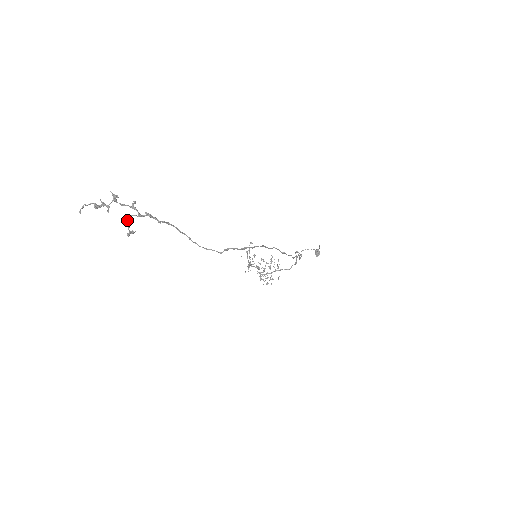
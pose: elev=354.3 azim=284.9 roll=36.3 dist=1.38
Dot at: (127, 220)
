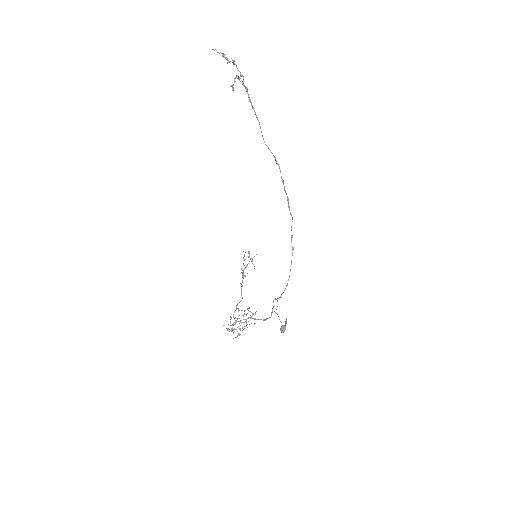
Dot at: (236, 77)
